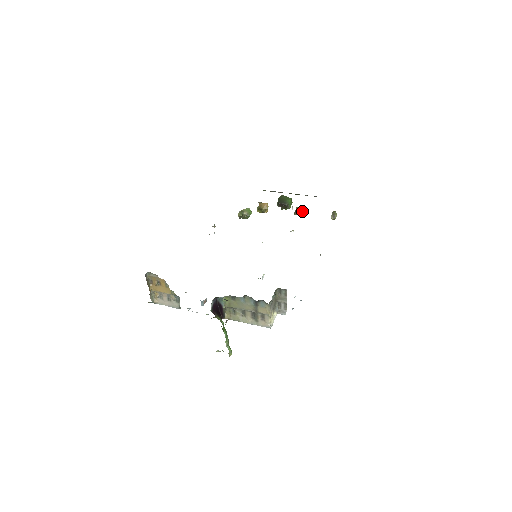
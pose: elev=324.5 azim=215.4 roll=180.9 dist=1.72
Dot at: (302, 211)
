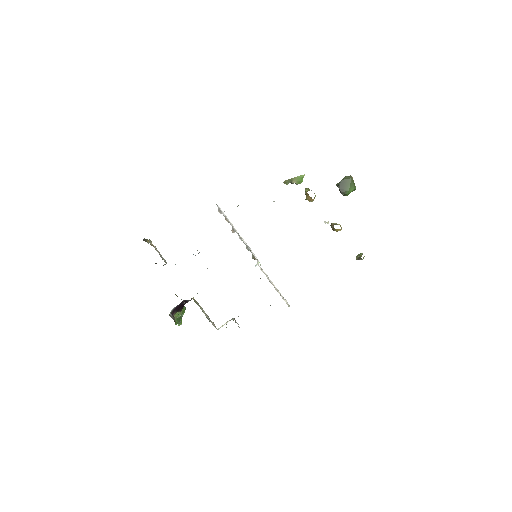
Dot at: (338, 230)
